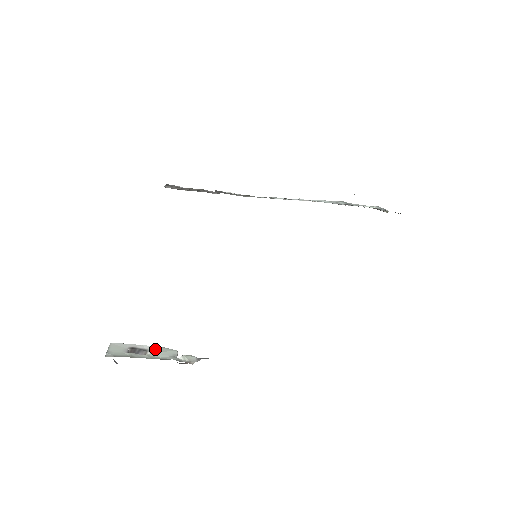
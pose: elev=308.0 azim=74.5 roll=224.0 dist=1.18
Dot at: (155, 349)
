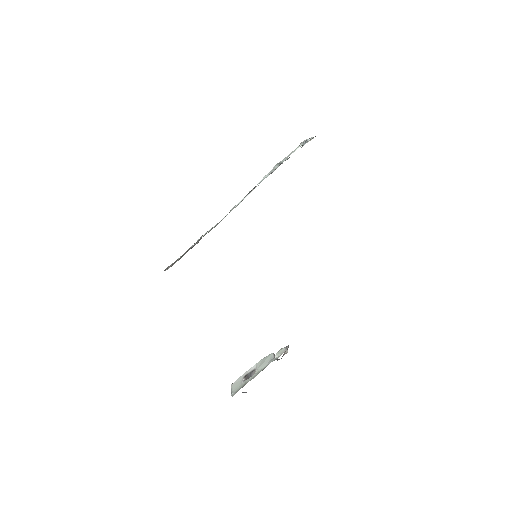
Dot at: (259, 364)
